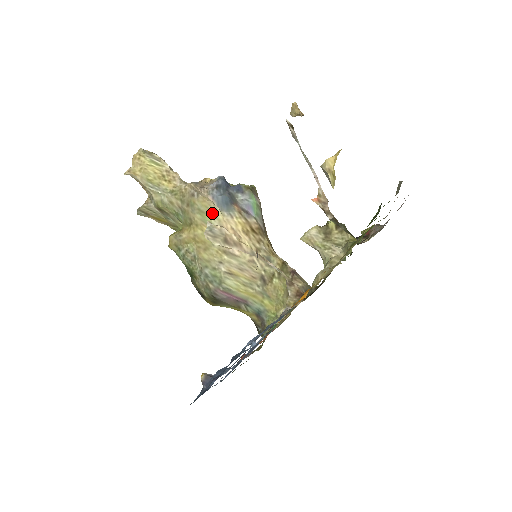
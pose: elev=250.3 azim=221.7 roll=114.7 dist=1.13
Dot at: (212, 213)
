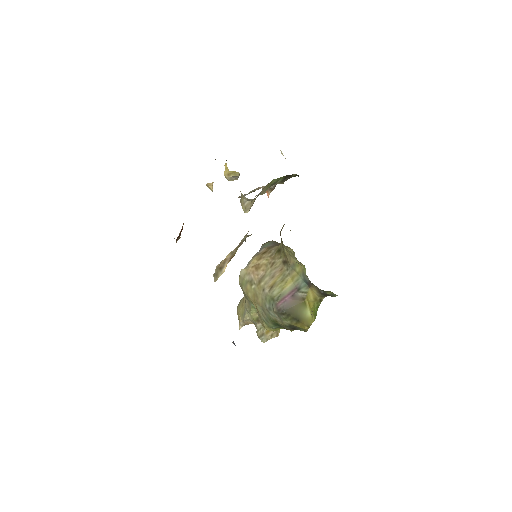
Dot at: (242, 276)
